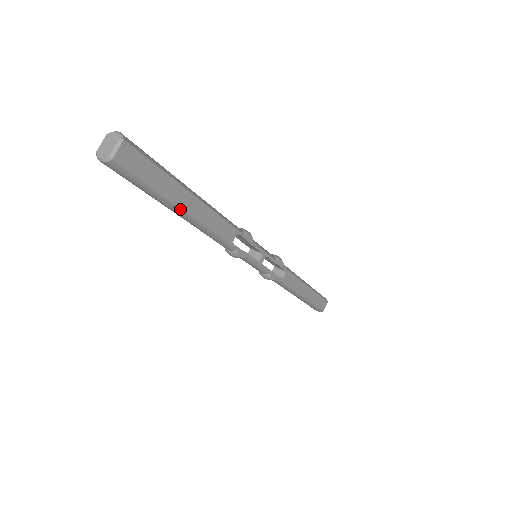
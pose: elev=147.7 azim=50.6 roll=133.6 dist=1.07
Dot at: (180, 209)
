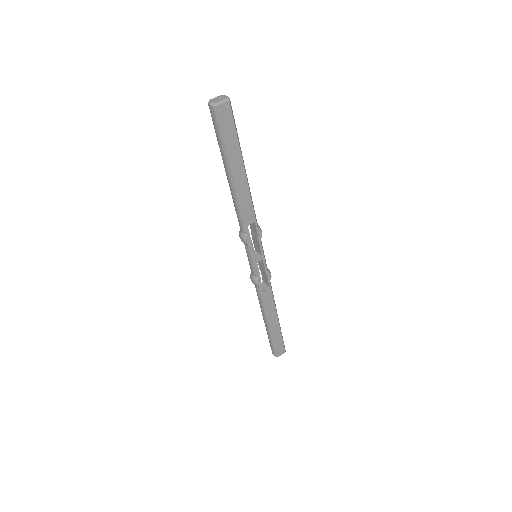
Dot at: (232, 170)
